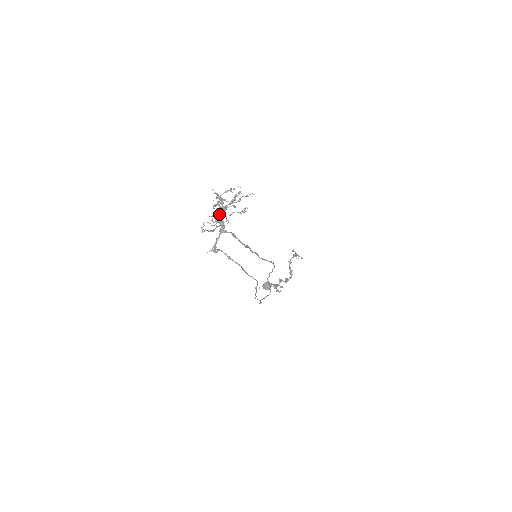
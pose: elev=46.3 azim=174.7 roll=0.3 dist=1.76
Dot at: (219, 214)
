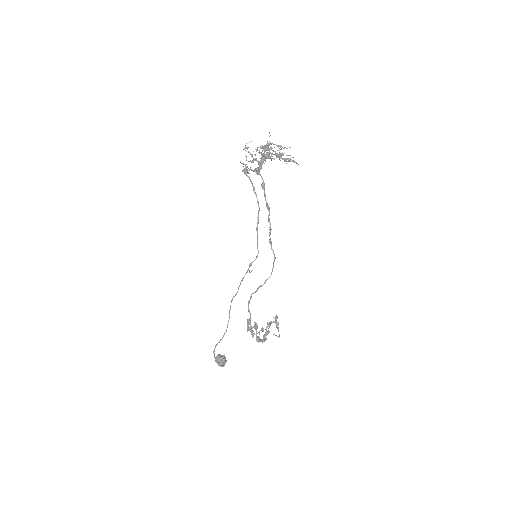
Dot at: (265, 150)
